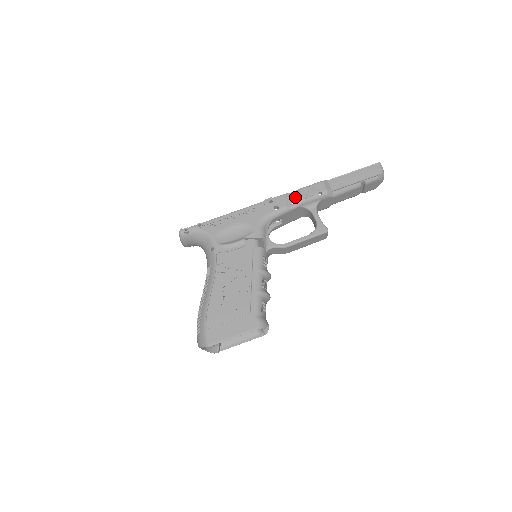
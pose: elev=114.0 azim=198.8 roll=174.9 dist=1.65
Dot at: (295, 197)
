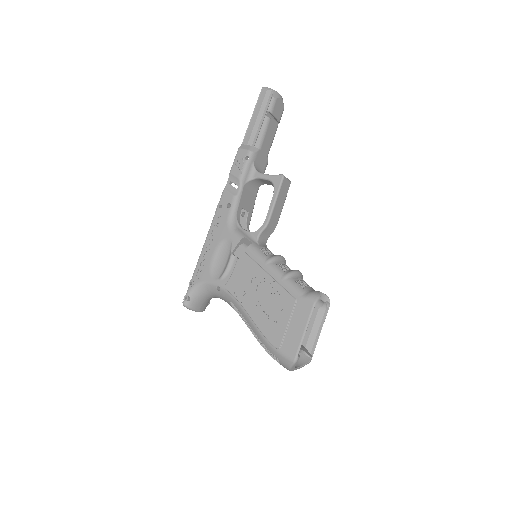
Dot at: (233, 182)
